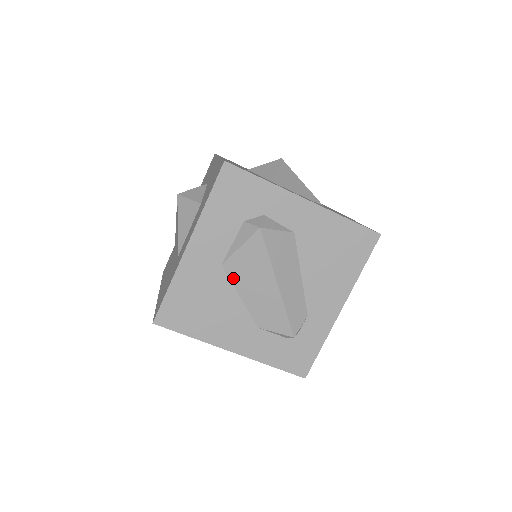
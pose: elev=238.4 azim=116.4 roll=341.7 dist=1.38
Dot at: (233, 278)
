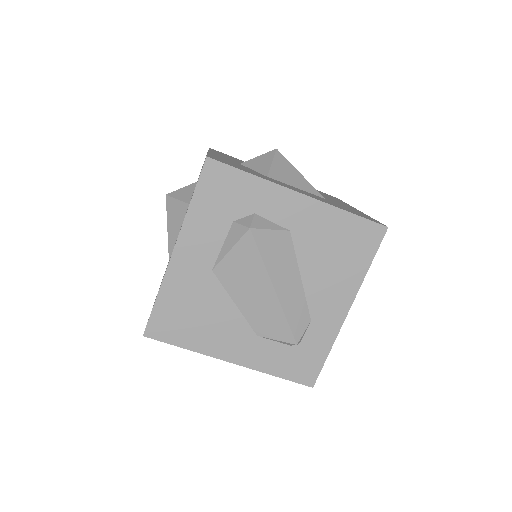
Dot at: (226, 284)
